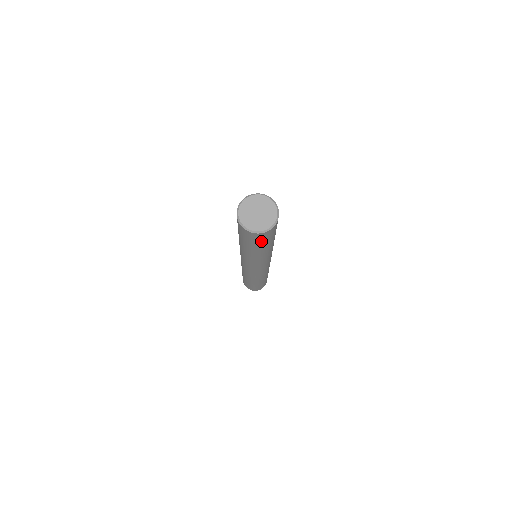
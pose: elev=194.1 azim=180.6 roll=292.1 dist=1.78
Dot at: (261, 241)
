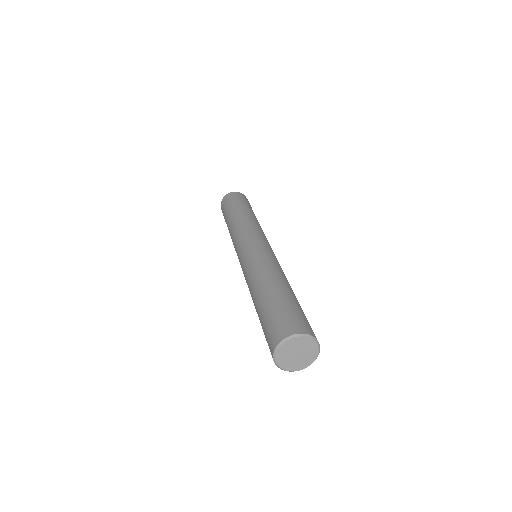
Dot at: occluded
